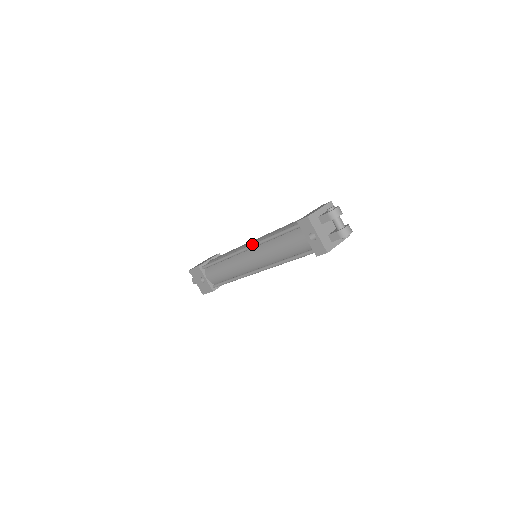
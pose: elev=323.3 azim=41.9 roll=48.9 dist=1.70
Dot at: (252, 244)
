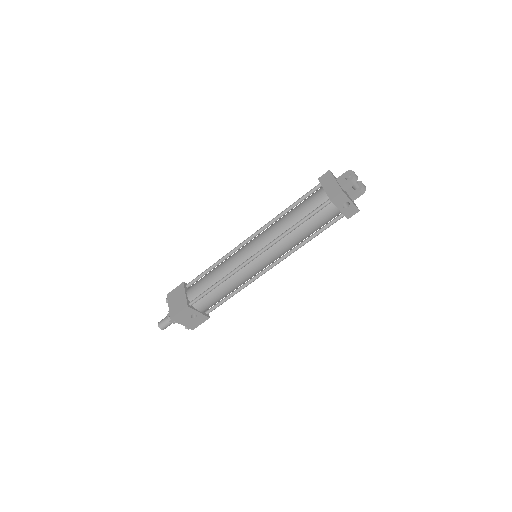
Dot at: (268, 246)
